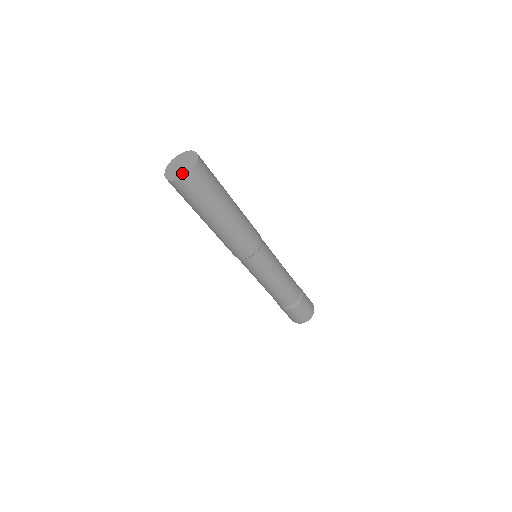
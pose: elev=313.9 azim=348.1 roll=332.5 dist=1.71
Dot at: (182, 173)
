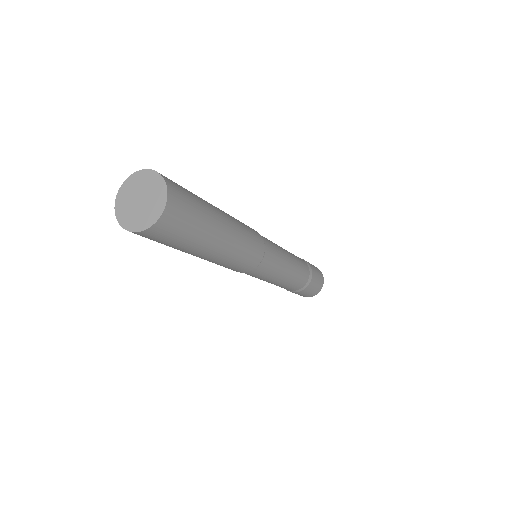
Dot at: (157, 204)
